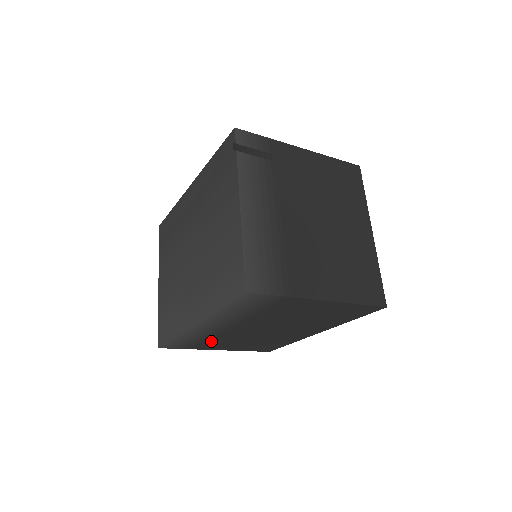
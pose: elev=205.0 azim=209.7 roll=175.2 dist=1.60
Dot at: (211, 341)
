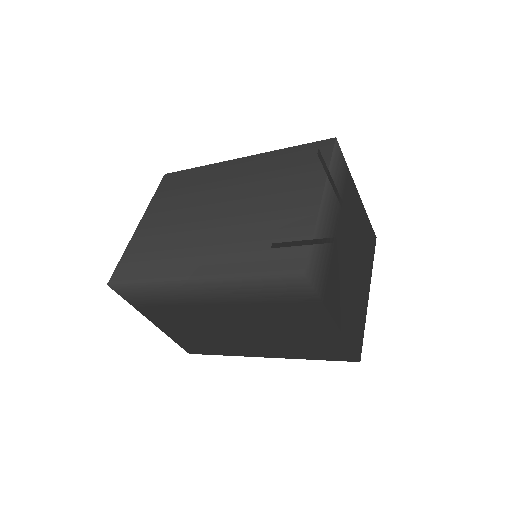
Dot at: (168, 308)
